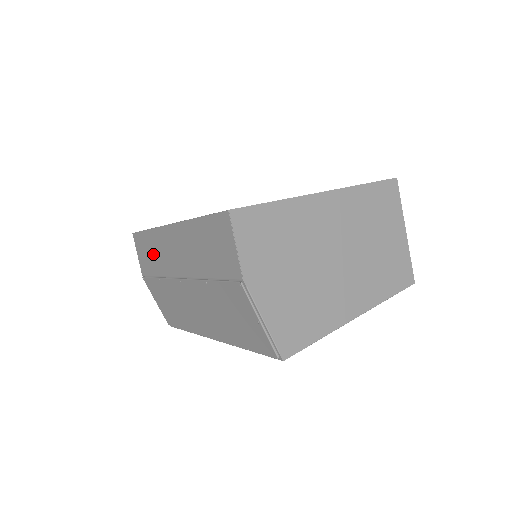
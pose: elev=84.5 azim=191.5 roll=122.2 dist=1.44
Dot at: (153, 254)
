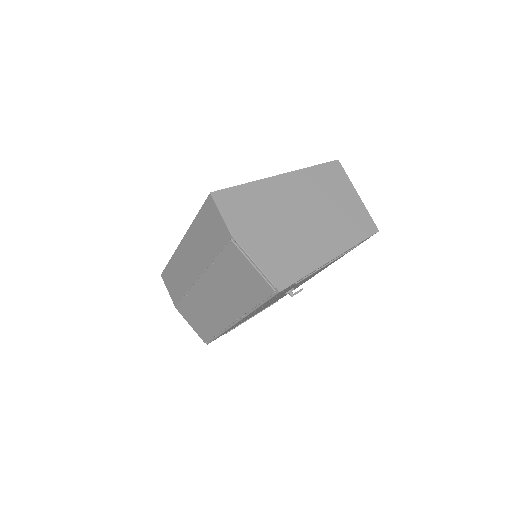
Dot at: (177, 278)
